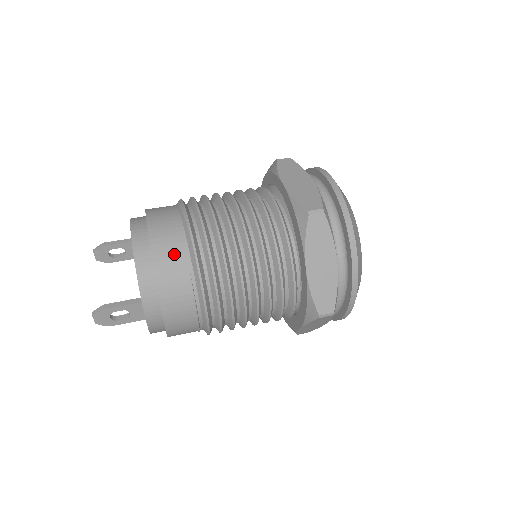
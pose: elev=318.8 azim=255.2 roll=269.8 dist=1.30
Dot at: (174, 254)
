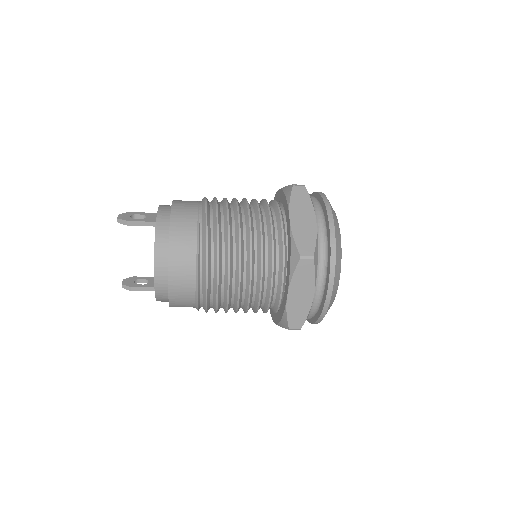
Dot at: occluded
